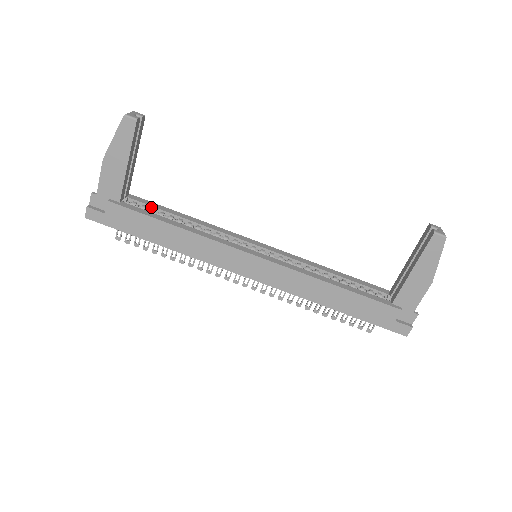
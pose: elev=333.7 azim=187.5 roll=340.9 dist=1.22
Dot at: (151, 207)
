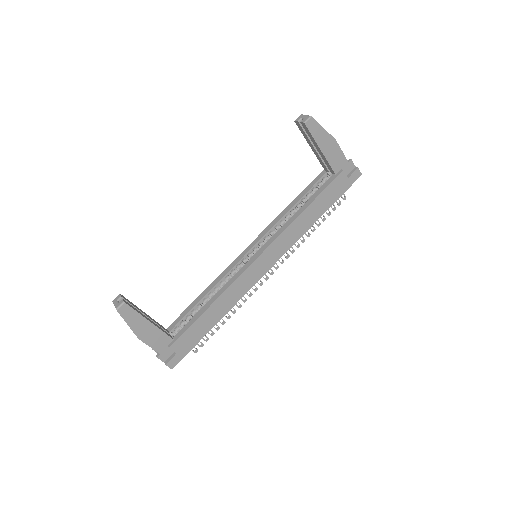
Dot at: (185, 317)
